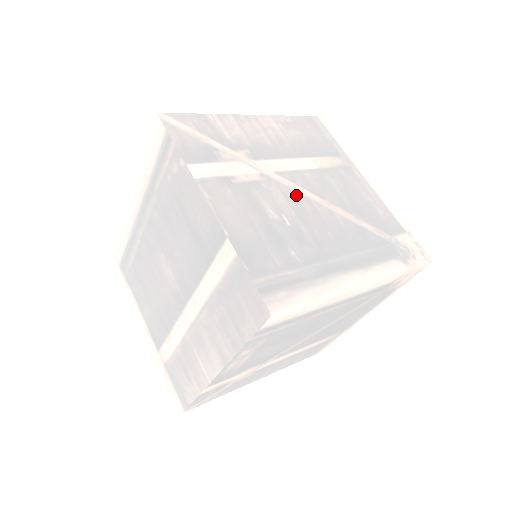
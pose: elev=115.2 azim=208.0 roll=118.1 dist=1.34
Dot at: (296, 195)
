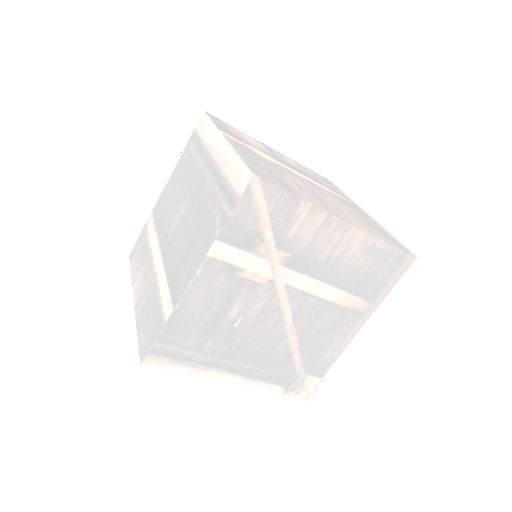
Dot at: (276, 310)
